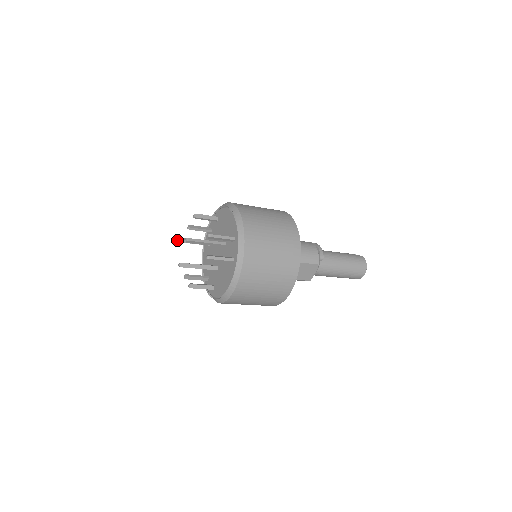
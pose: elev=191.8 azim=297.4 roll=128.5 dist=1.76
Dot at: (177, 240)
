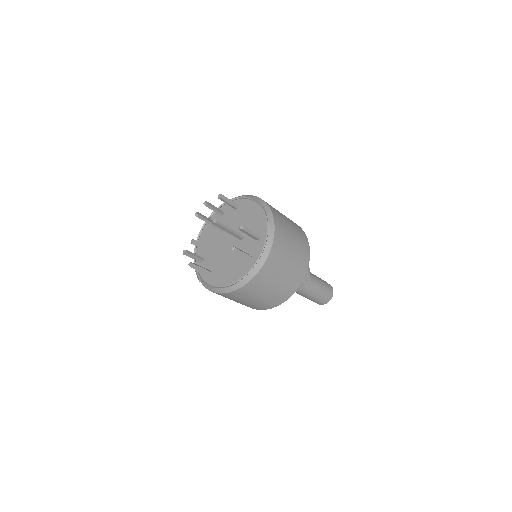
Dot at: (195, 214)
